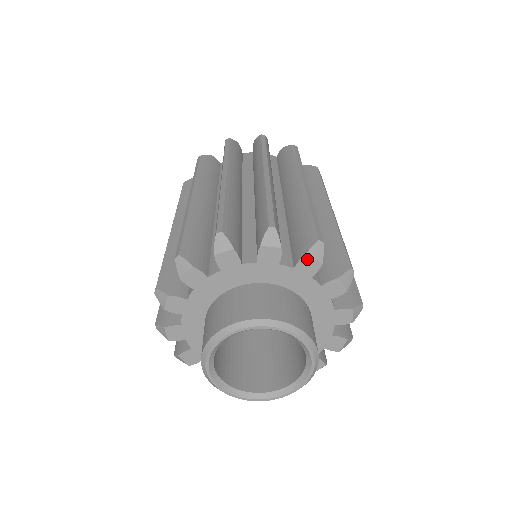
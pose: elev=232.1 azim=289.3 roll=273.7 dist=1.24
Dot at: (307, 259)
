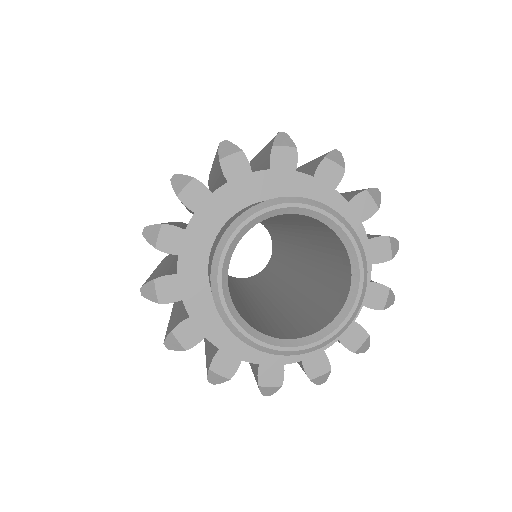
Dot at: (366, 196)
